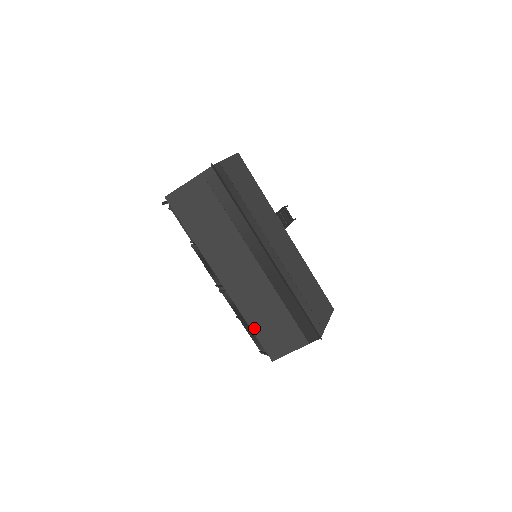
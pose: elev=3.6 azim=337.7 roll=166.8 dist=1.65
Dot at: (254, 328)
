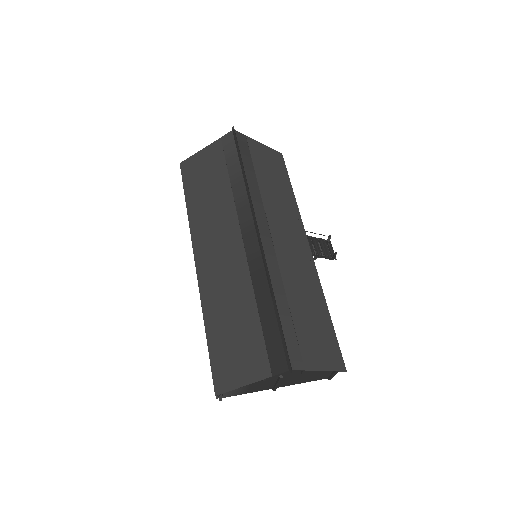
Dot at: (210, 335)
